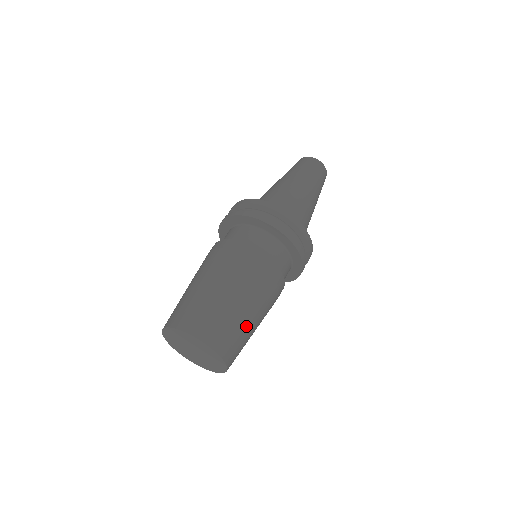
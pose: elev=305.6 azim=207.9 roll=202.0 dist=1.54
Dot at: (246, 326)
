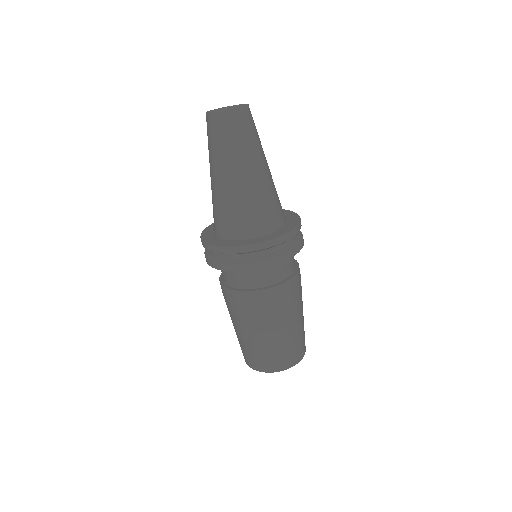
Dot at: (288, 339)
